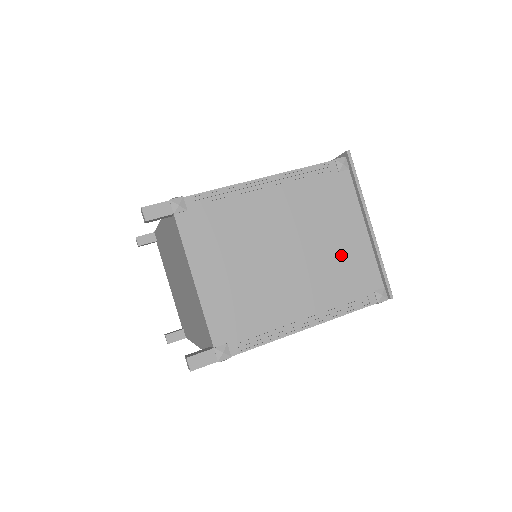
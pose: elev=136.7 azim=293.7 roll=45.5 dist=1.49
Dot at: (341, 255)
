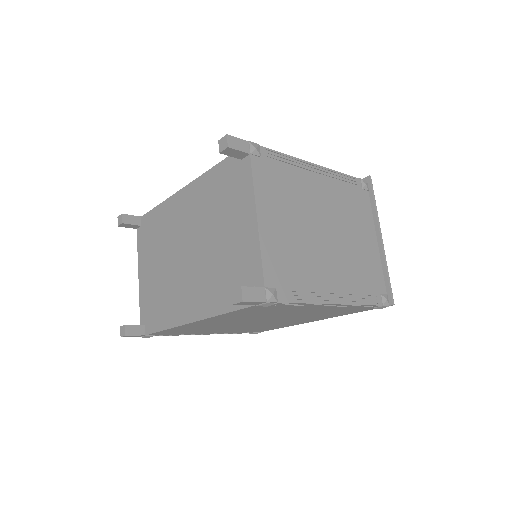
Dot at: (361, 253)
